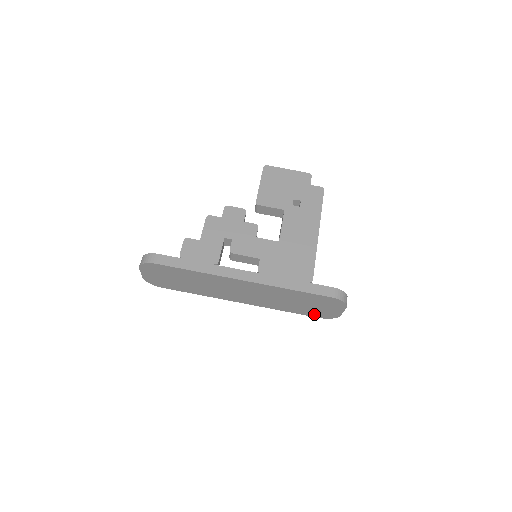
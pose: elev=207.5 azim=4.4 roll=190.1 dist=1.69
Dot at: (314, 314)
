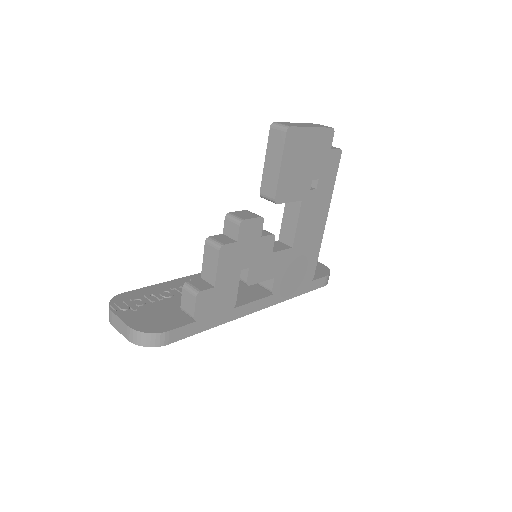
Dot at: occluded
